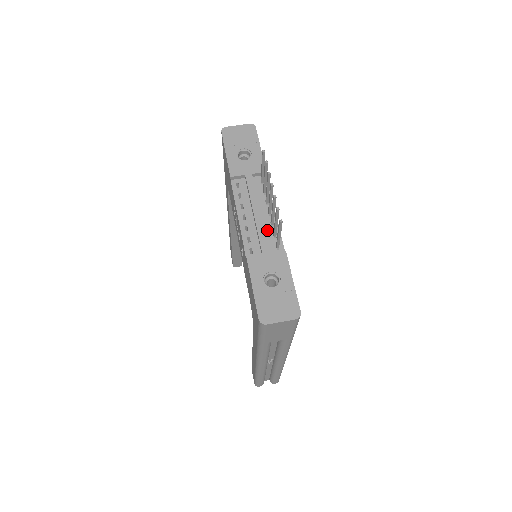
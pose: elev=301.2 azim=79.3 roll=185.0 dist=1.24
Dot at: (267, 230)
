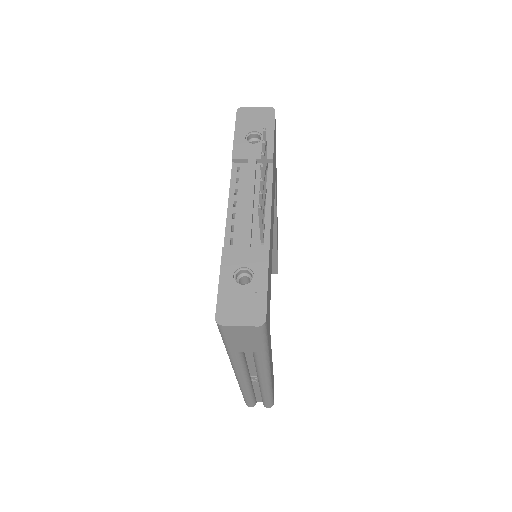
Dot at: (256, 221)
